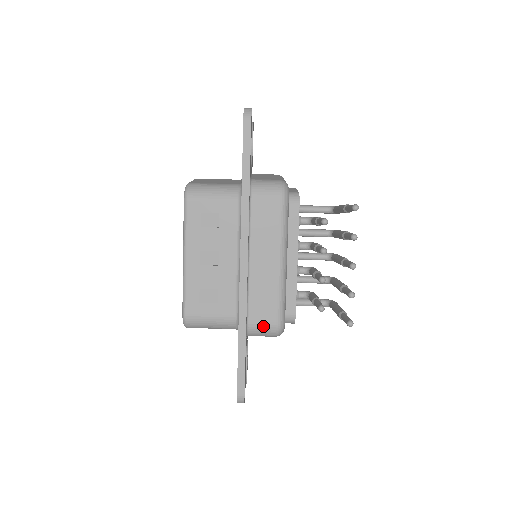
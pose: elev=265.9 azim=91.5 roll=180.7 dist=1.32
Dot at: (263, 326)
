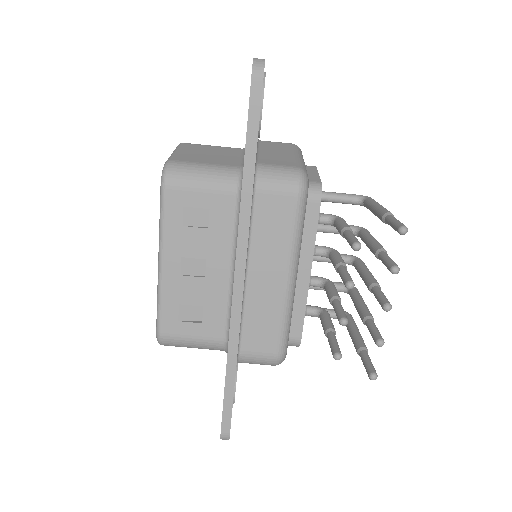
Dot at: (259, 357)
